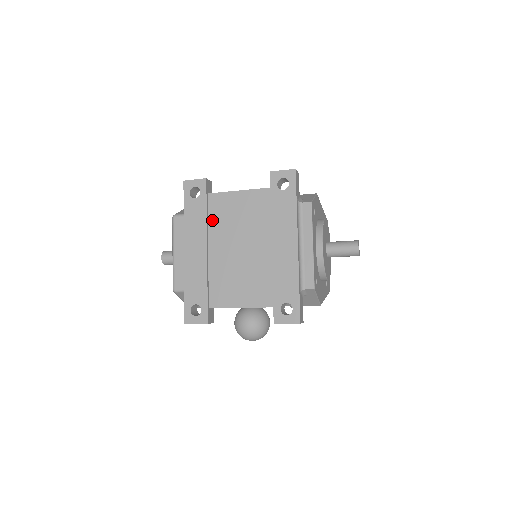
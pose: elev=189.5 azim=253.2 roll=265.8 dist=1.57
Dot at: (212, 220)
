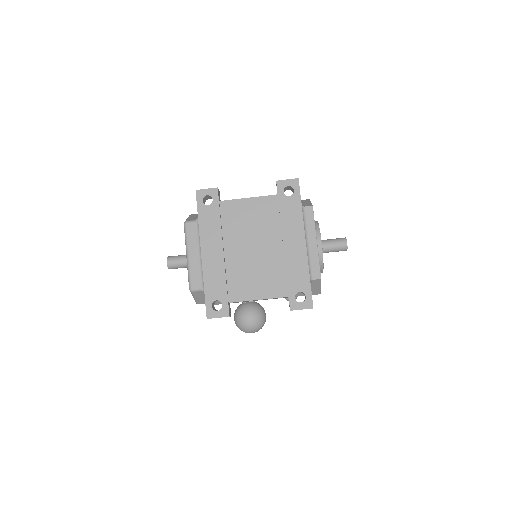
Dot at: (225, 224)
